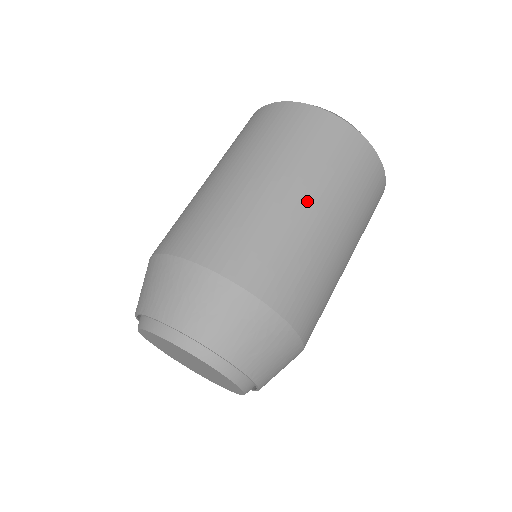
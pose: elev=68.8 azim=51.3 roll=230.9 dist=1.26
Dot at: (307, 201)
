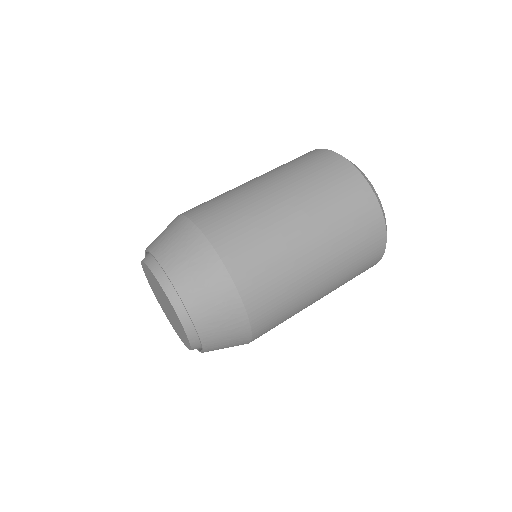
Dot at: (313, 241)
